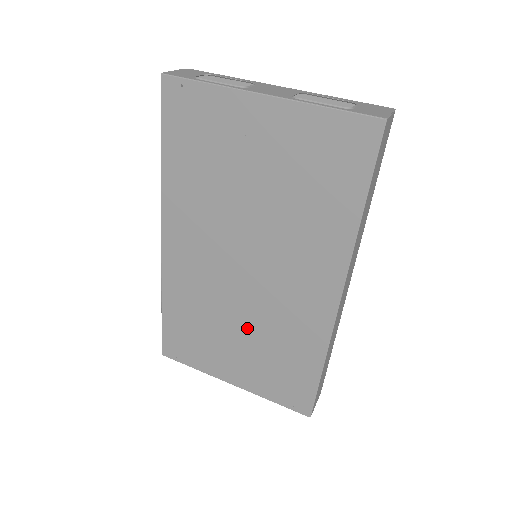
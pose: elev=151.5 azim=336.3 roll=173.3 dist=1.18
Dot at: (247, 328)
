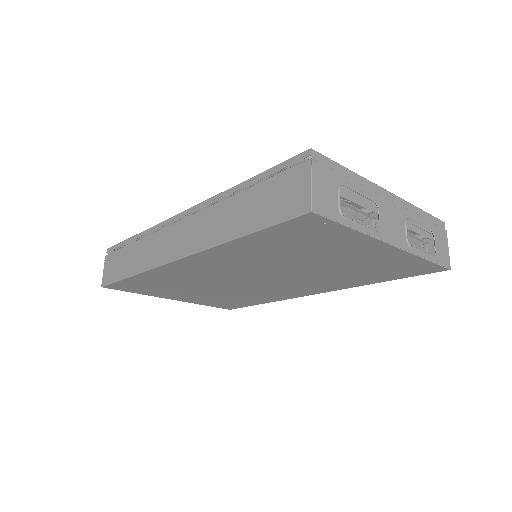
Dot at: (220, 291)
